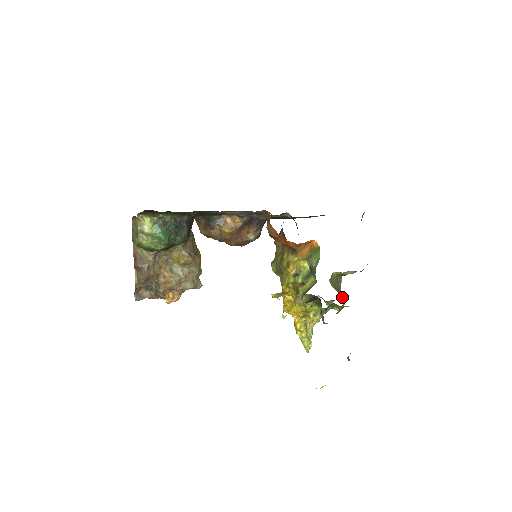
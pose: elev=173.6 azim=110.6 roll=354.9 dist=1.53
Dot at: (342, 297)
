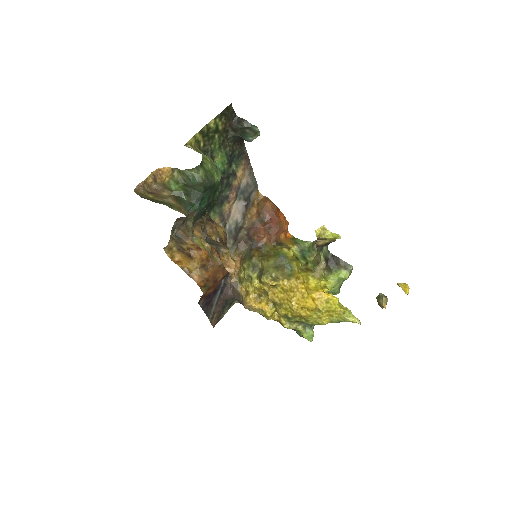
Dot at: occluded
